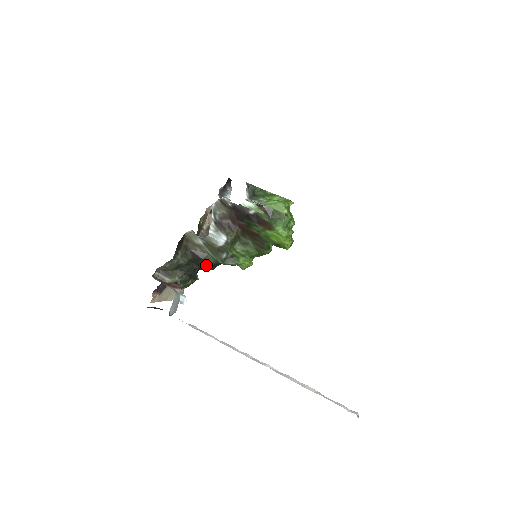
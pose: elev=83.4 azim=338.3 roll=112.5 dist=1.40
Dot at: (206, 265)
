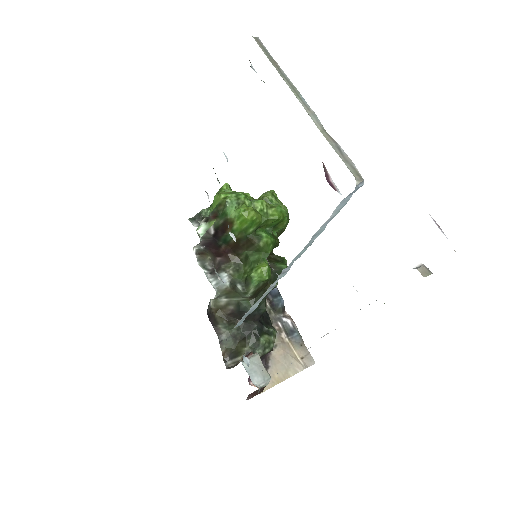
Dot at: occluded
